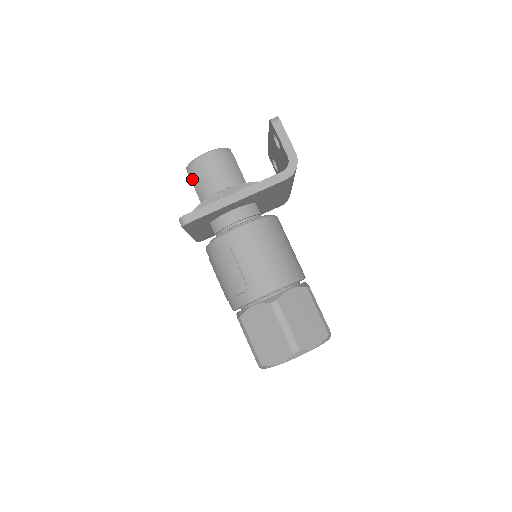
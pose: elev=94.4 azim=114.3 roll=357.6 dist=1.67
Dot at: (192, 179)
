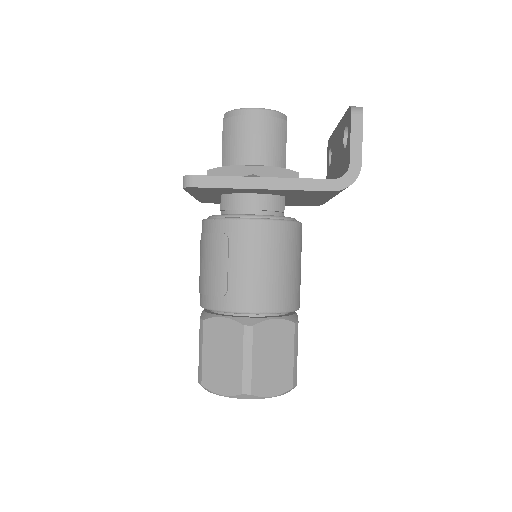
Dot at: (224, 132)
